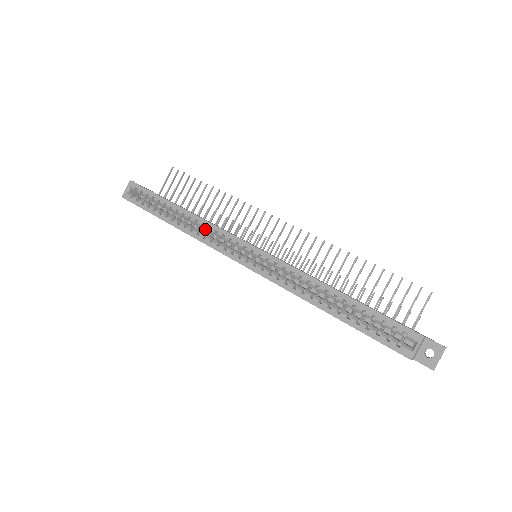
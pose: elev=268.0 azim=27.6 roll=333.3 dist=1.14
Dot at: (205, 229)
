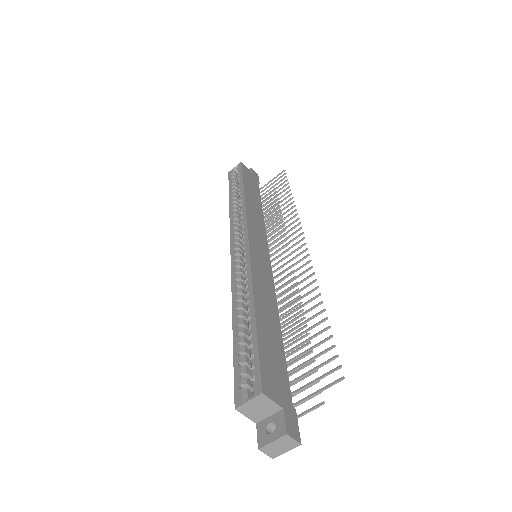
Dot at: (241, 213)
